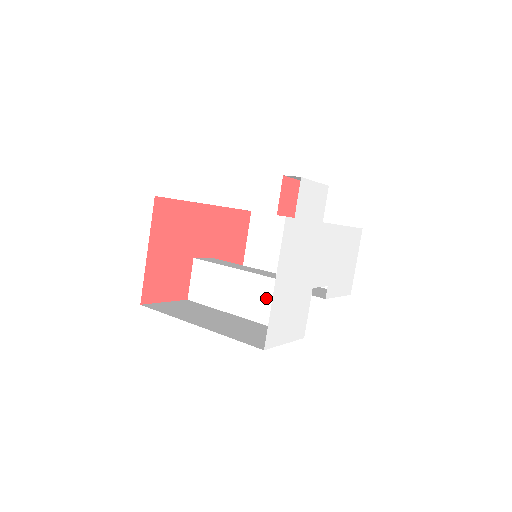
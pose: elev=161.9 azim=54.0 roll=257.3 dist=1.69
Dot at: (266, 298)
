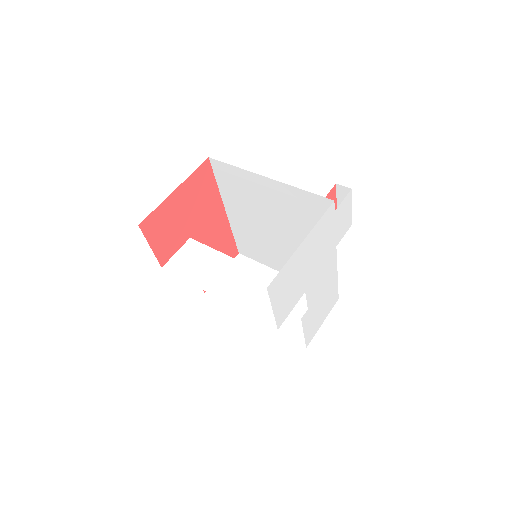
Dot at: (252, 288)
